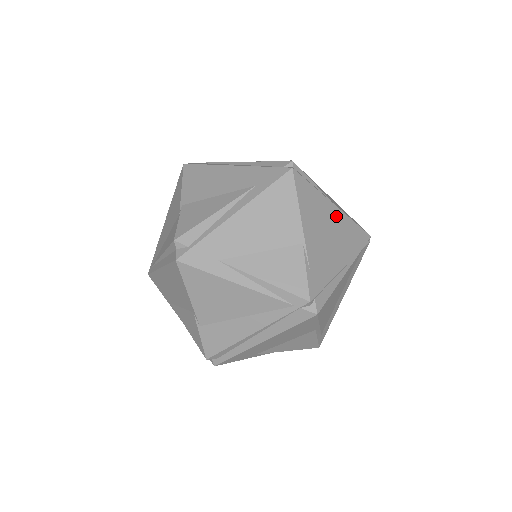
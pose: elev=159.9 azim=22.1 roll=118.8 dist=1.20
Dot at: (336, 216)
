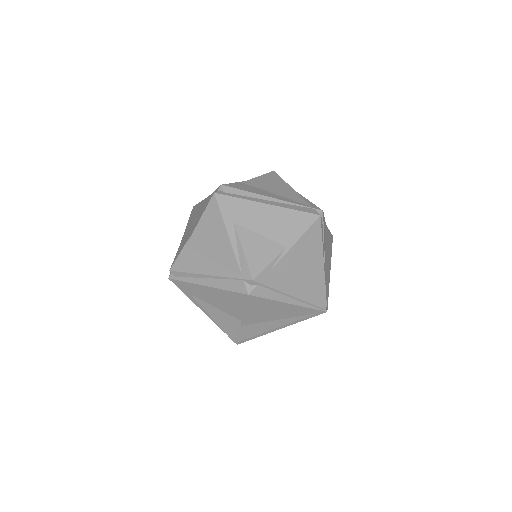
Dot at: (329, 270)
